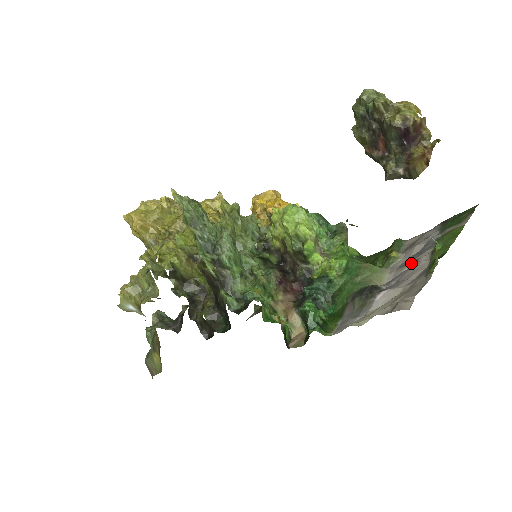
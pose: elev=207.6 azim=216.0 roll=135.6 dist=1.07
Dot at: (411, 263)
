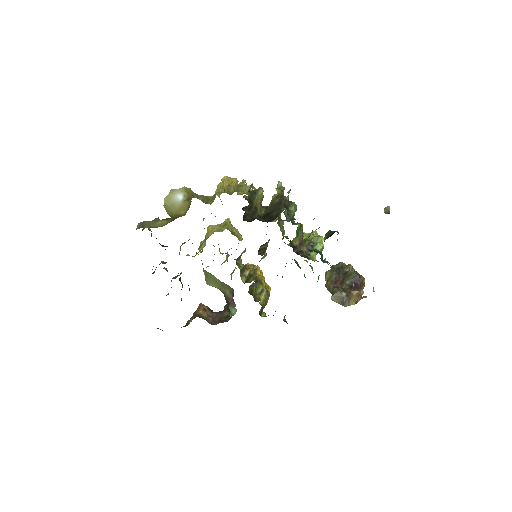
Dot at: occluded
